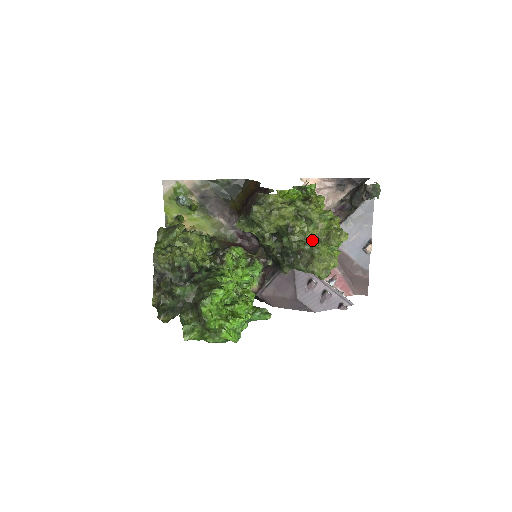
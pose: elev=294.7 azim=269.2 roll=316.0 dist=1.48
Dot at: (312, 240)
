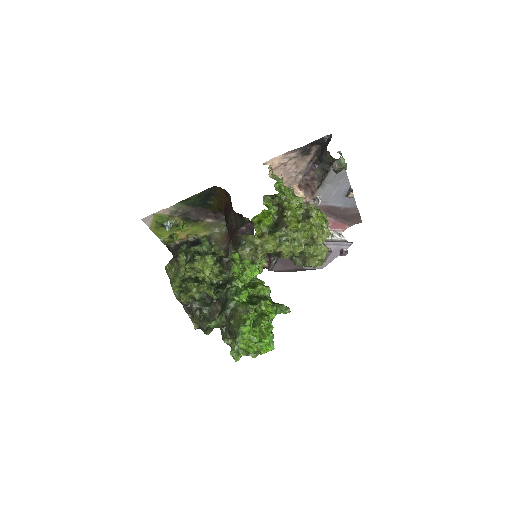
Dot at: occluded
